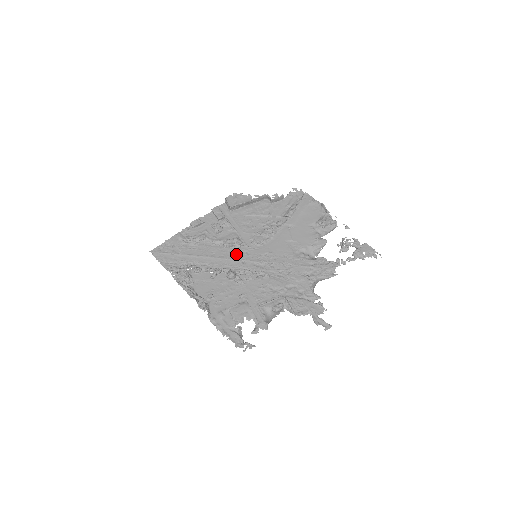
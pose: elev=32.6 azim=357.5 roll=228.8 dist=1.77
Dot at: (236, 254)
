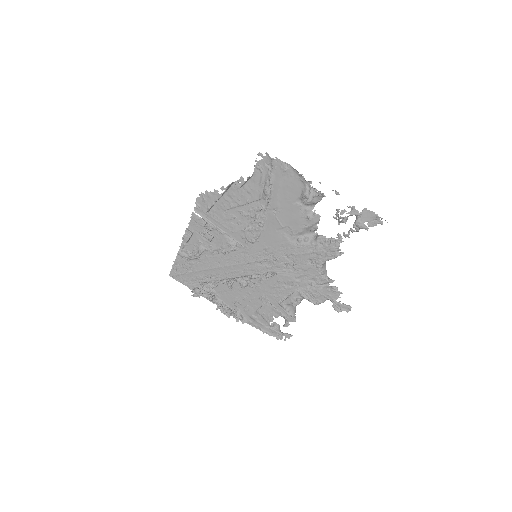
Dot at: (238, 258)
